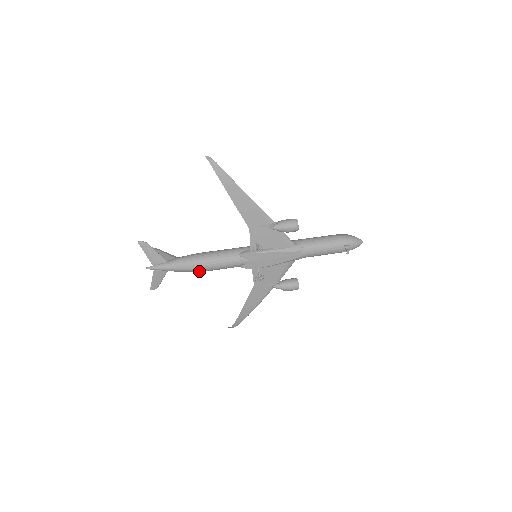
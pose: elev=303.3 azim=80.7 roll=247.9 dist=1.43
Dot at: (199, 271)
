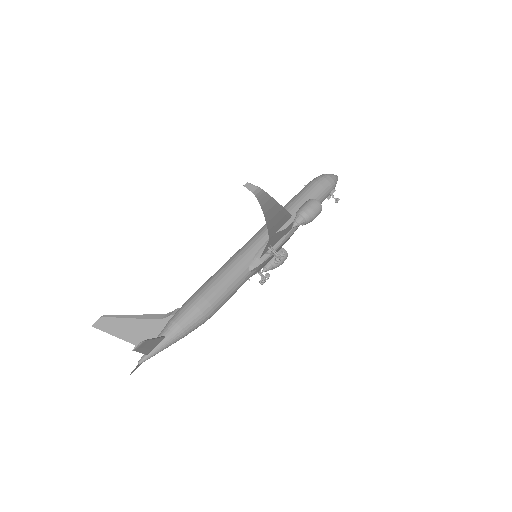
Dot at: occluded
